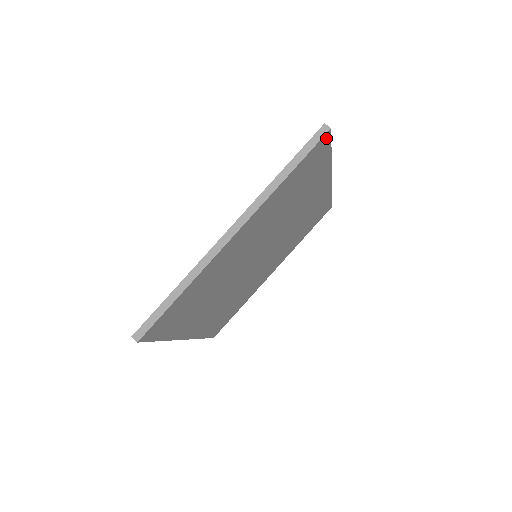
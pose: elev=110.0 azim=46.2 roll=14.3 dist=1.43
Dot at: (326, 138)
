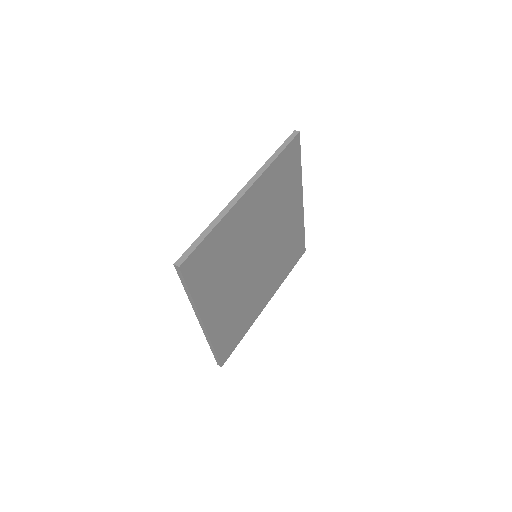
Dot at: (297, 140)
